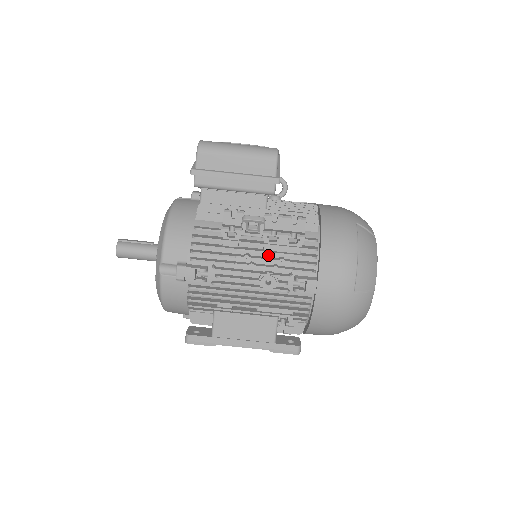
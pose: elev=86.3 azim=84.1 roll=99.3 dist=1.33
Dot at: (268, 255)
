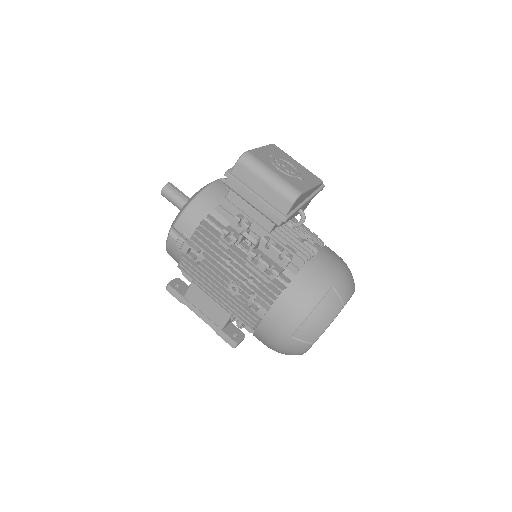
Dot at: occluded
